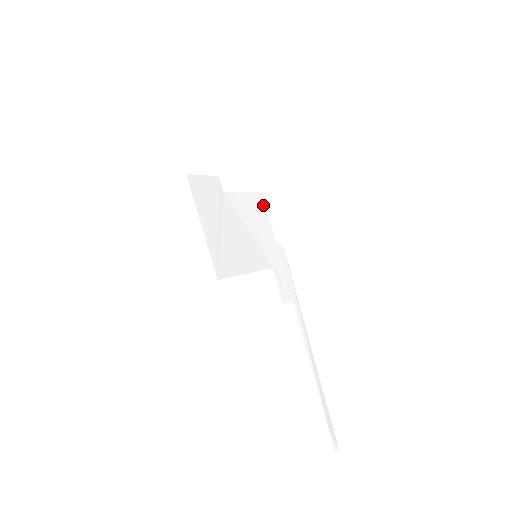
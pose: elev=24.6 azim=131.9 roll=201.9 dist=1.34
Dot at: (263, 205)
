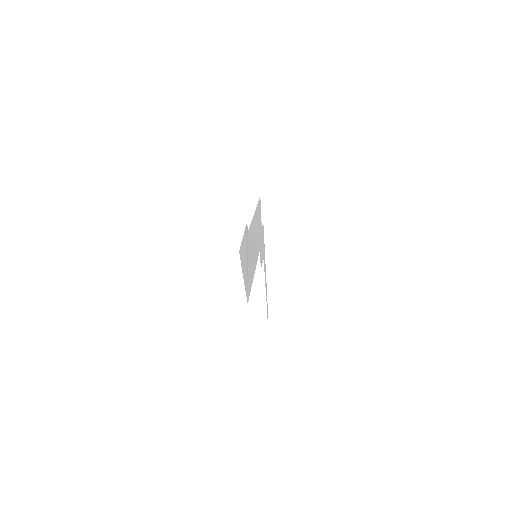
Dot at: (260, 207)
